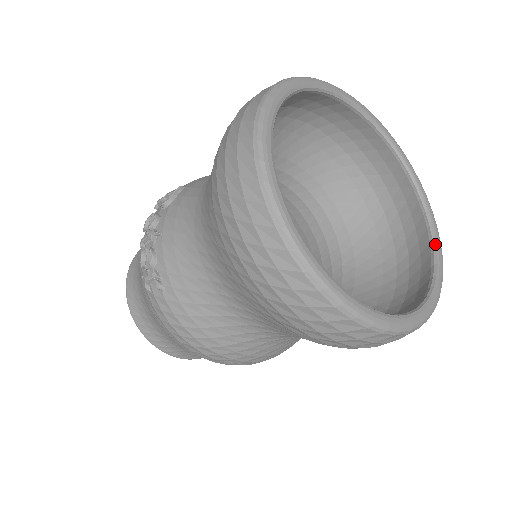
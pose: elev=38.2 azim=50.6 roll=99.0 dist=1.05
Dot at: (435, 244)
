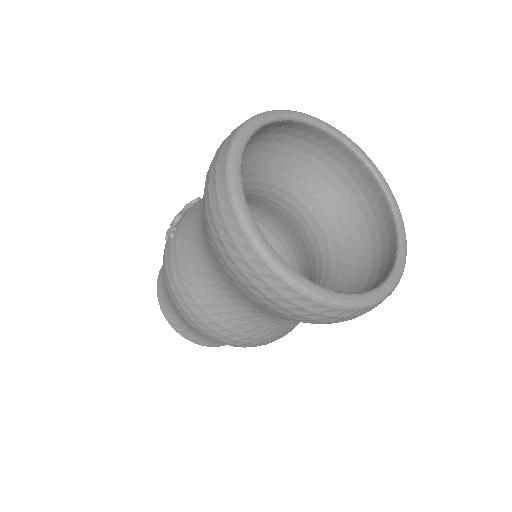
Dot at: (390, 276)
